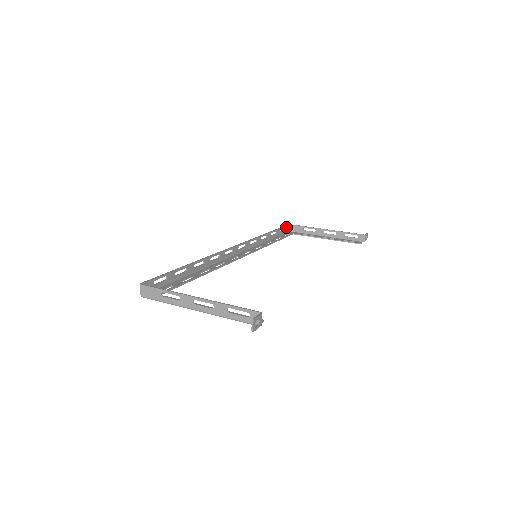
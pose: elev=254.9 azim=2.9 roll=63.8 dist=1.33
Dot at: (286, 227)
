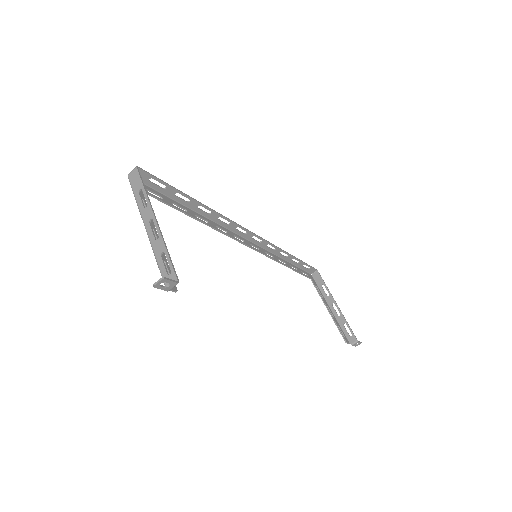
Dot at: (312, 269)
